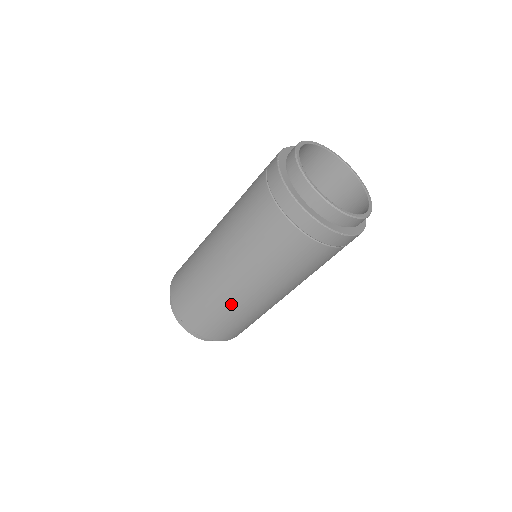
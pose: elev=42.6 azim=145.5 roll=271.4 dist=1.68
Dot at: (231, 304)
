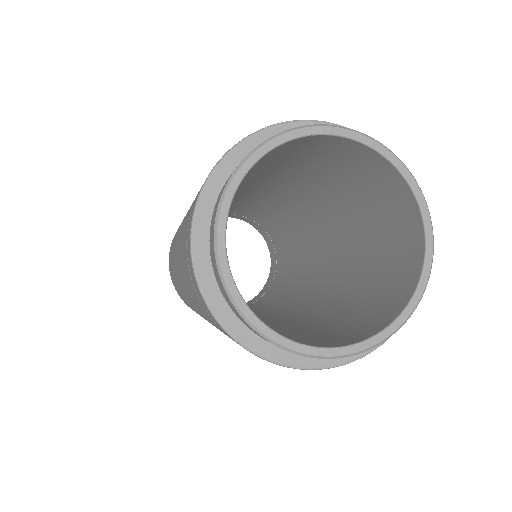
Dot at: occluded
